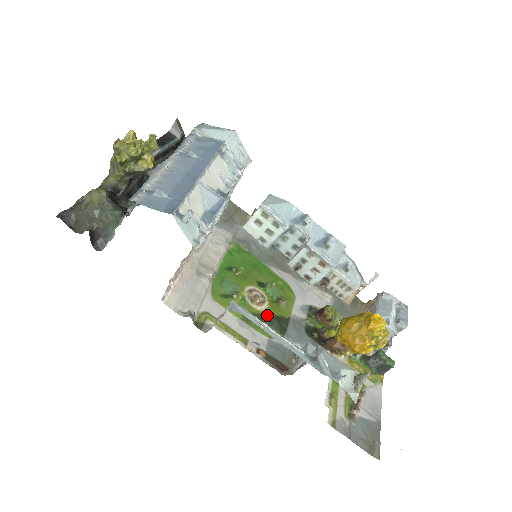
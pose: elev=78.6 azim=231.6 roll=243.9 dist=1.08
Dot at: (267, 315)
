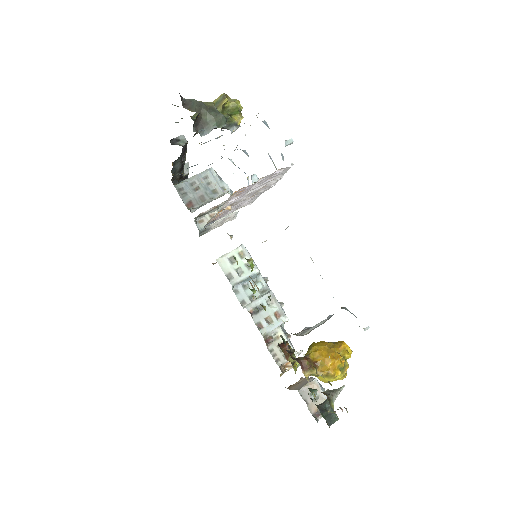
Dot at: occluded
